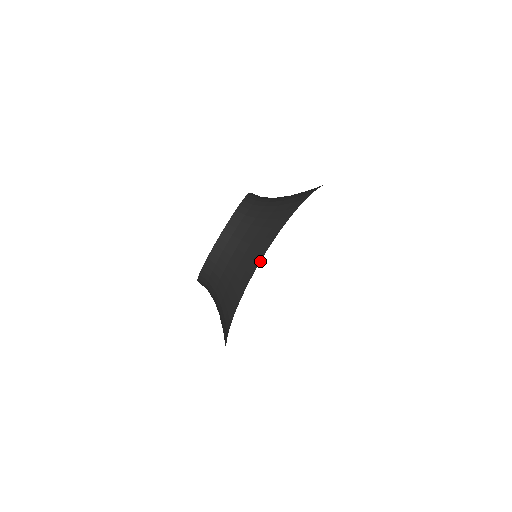
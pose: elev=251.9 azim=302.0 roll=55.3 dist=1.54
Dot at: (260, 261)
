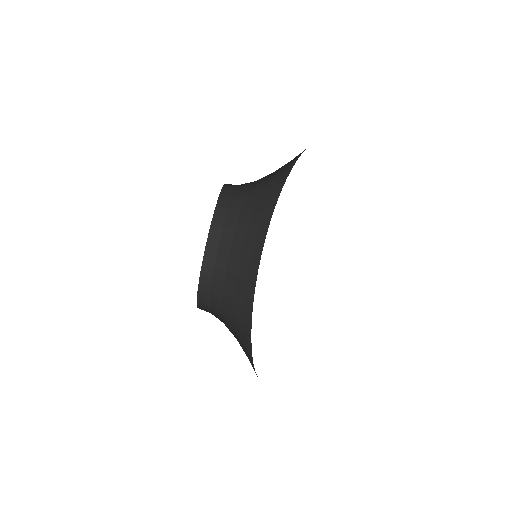
Dot at: (253, 301)
